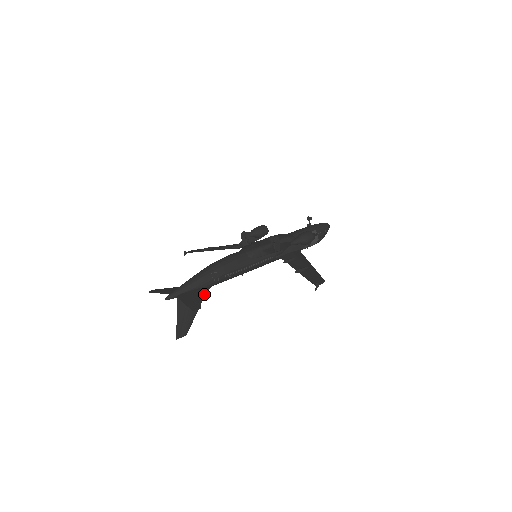
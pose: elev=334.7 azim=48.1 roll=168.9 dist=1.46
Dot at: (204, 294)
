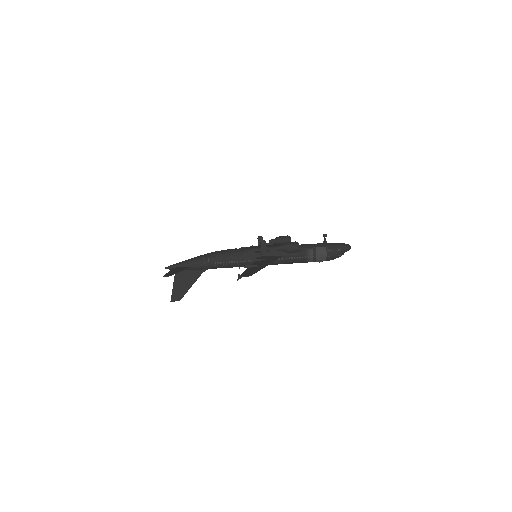
Dot at: (199, 274)
